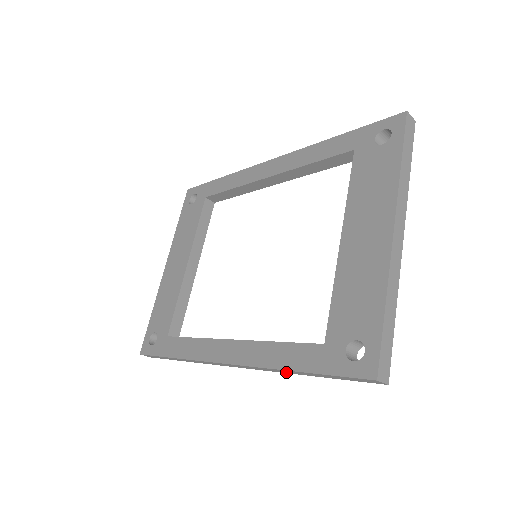
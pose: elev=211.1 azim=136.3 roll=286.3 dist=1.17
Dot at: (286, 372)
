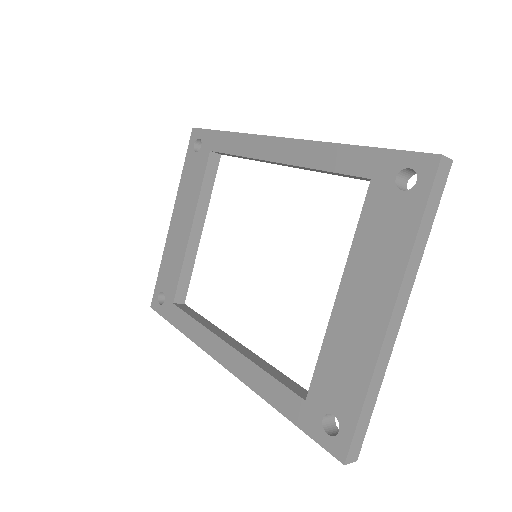
Dot at: occluded
